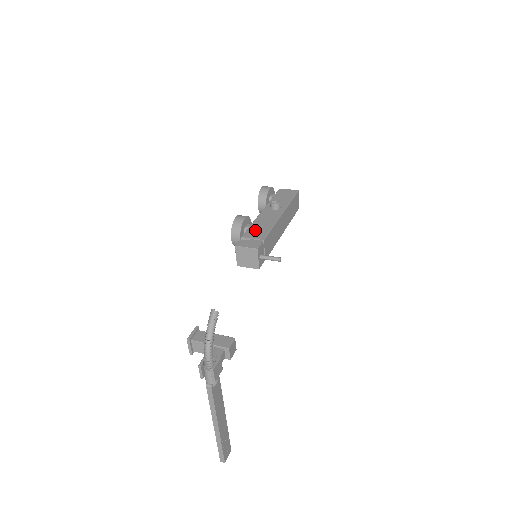
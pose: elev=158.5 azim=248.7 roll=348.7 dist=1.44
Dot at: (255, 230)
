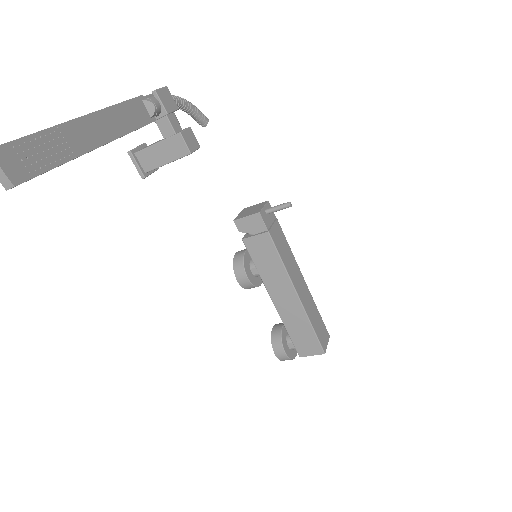
Dot at: occluded
